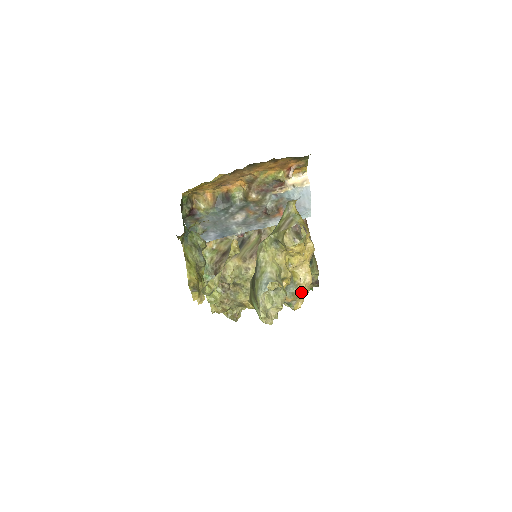
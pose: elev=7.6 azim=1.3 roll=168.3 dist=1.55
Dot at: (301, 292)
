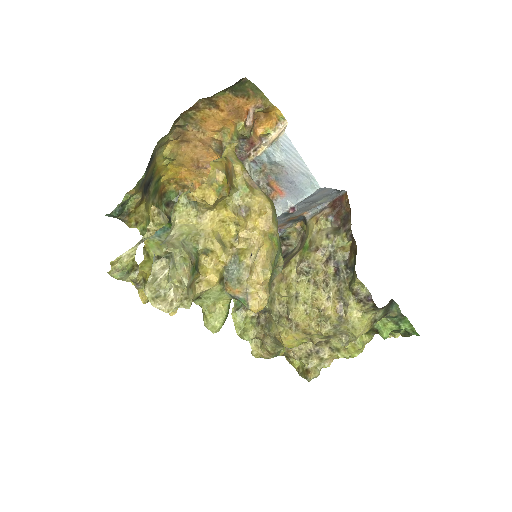
Dot at: (251, 278)
